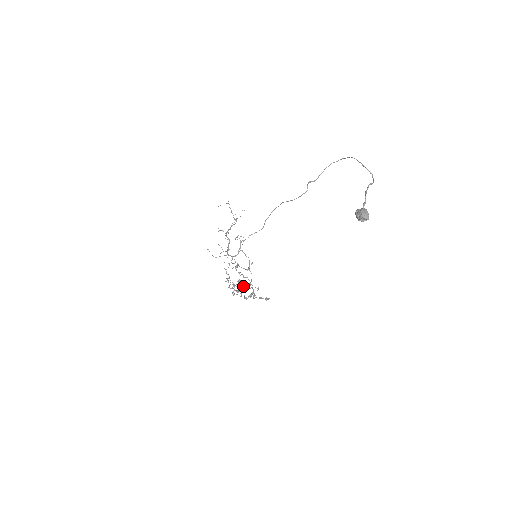
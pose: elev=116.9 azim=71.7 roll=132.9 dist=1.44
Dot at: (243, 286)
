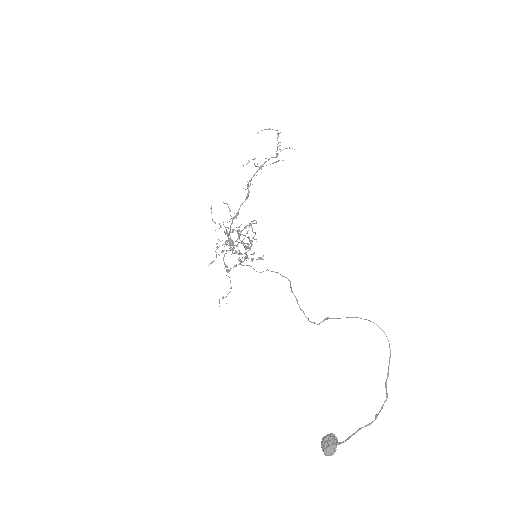
Dot at: (235, 252)
